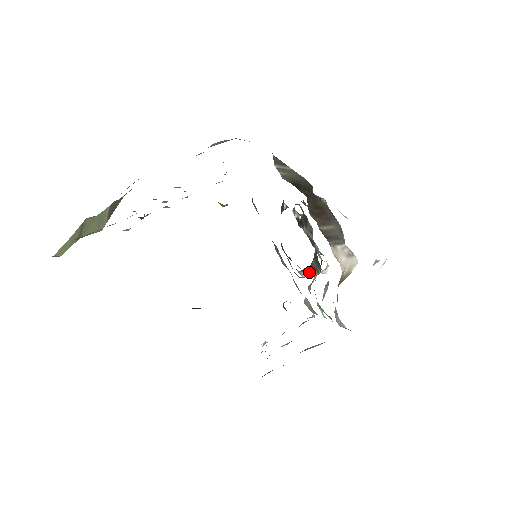
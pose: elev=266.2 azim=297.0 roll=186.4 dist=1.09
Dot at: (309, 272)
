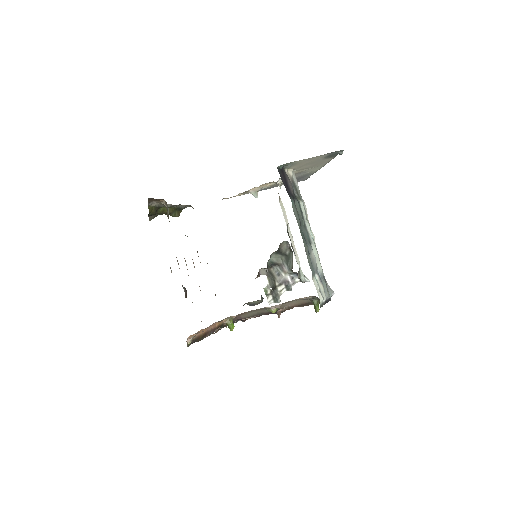
Dot at: occluded
